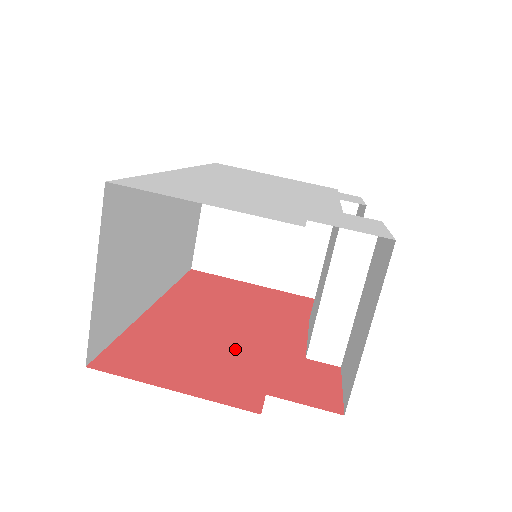
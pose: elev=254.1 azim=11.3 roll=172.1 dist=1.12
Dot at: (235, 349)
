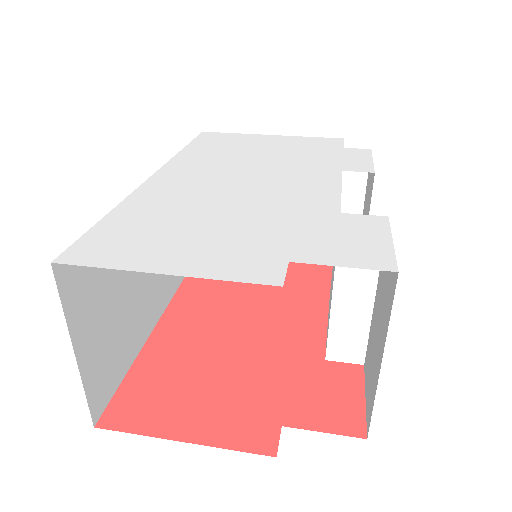
Dot at: (248, 364)
